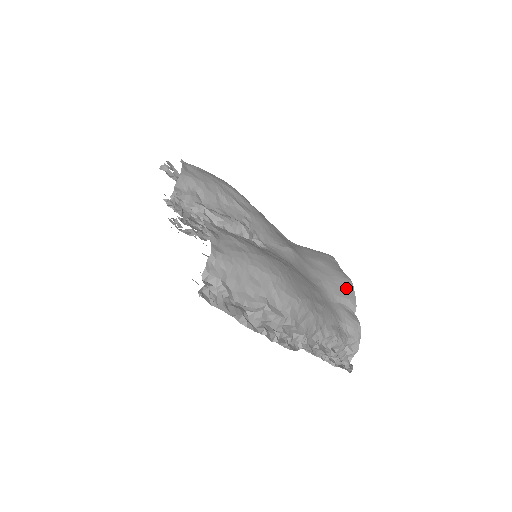
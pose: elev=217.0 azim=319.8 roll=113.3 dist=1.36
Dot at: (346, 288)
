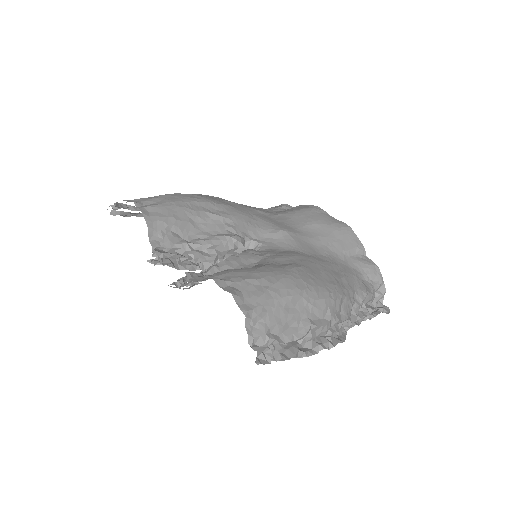
Dot at: (348, 237)
